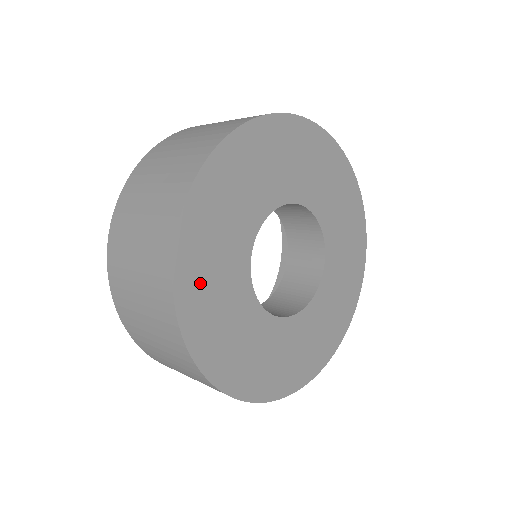
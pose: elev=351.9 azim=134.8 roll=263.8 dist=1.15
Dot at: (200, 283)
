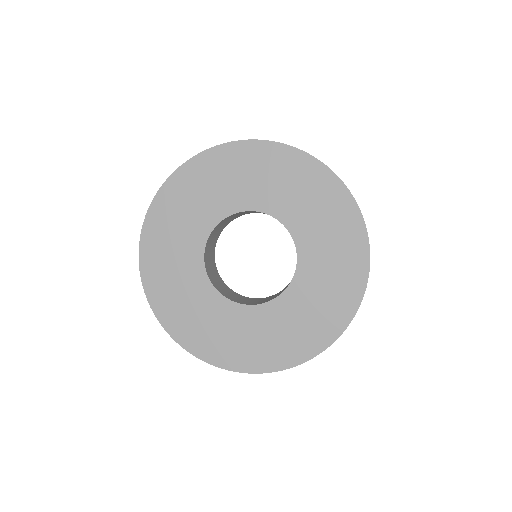
Dot at: (196, 181)
